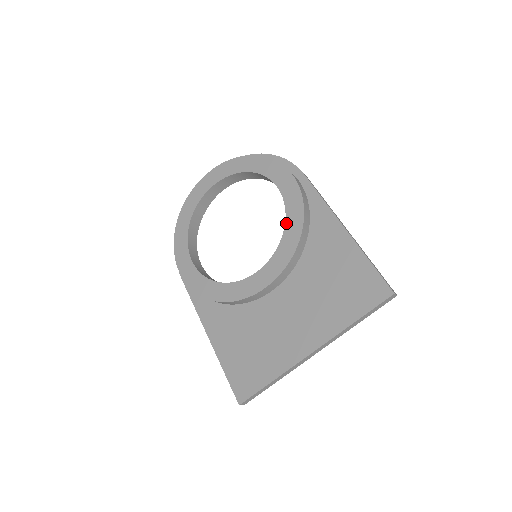
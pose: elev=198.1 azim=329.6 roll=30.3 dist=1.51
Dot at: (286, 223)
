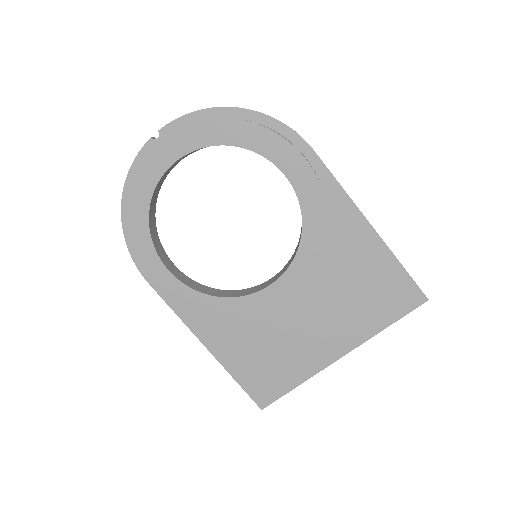
Dot at: (304, 226)
